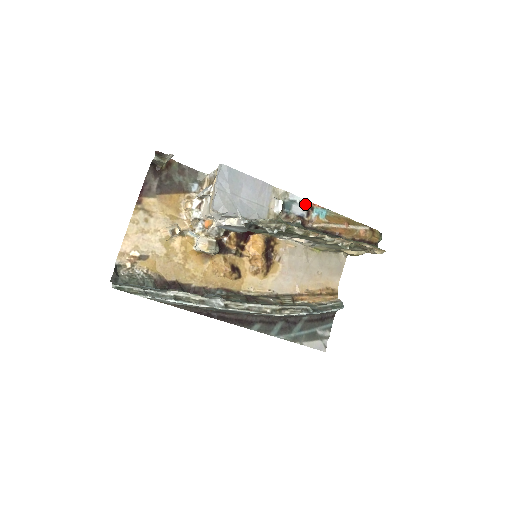
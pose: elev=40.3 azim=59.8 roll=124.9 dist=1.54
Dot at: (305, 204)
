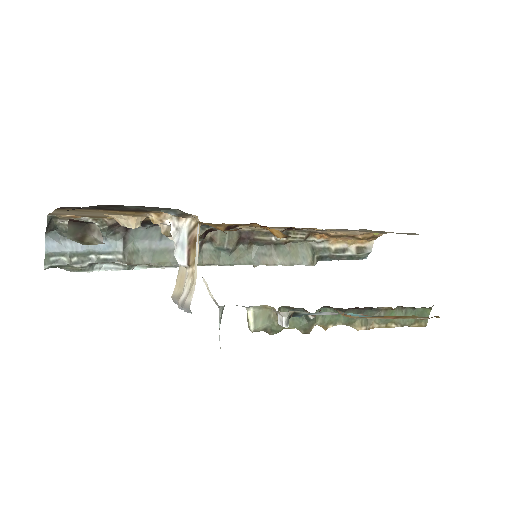
Dot at: (337, 313)
